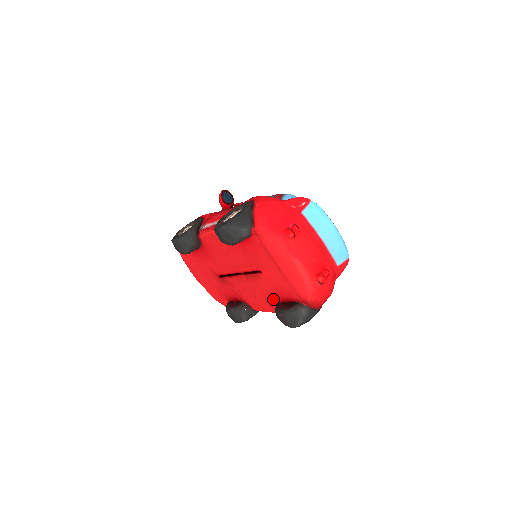
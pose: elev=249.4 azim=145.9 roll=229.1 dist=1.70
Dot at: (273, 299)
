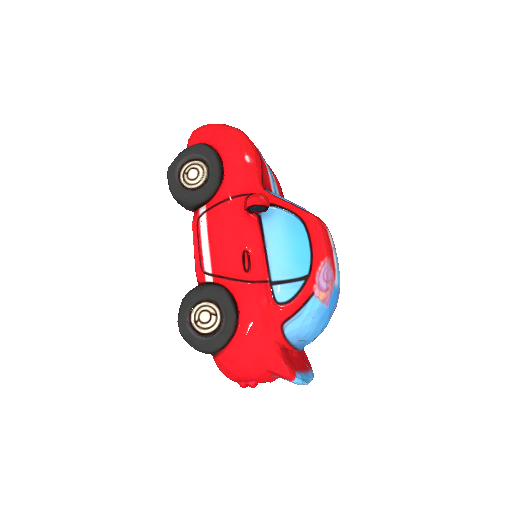
Dot at: occluded
